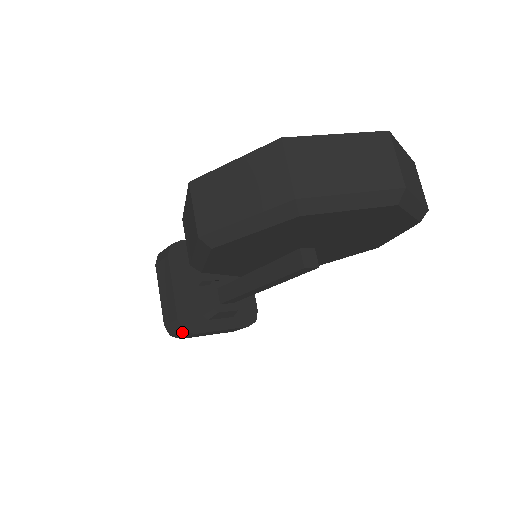
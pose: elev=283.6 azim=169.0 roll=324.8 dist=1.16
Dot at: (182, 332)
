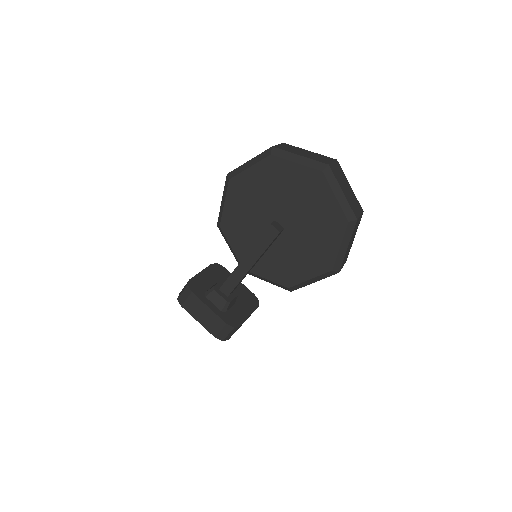
Dot at: (186, 289)
